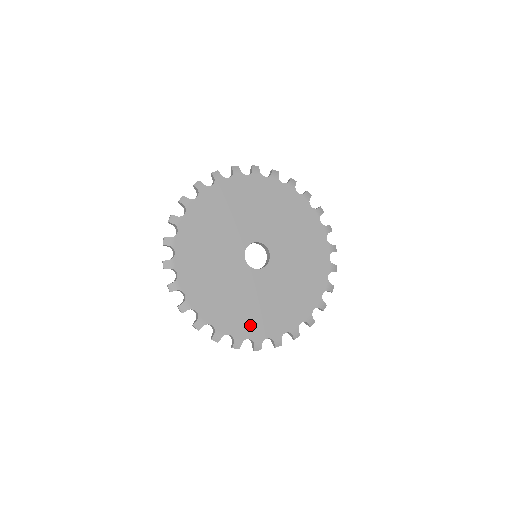
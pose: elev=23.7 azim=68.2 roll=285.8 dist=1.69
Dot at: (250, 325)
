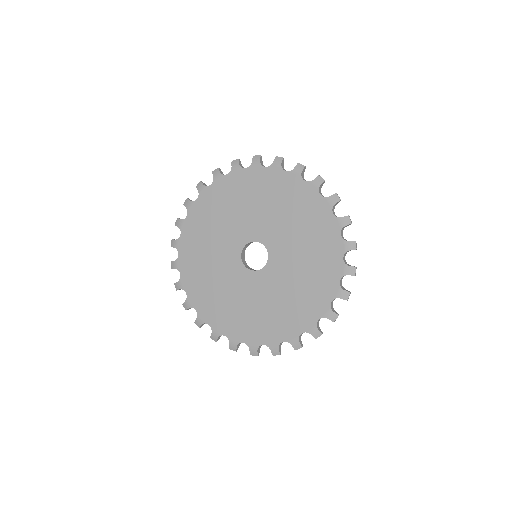
Dot at: (262, 330)
